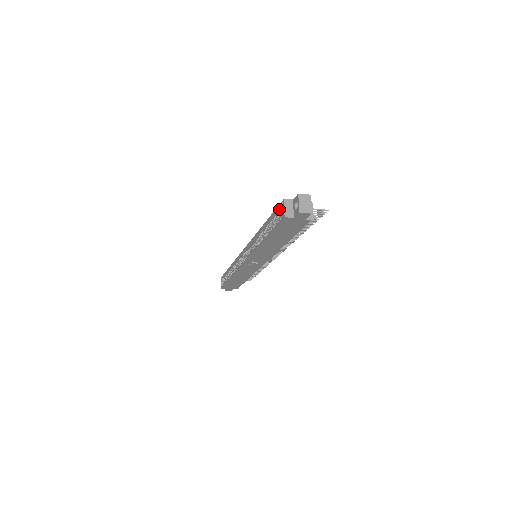
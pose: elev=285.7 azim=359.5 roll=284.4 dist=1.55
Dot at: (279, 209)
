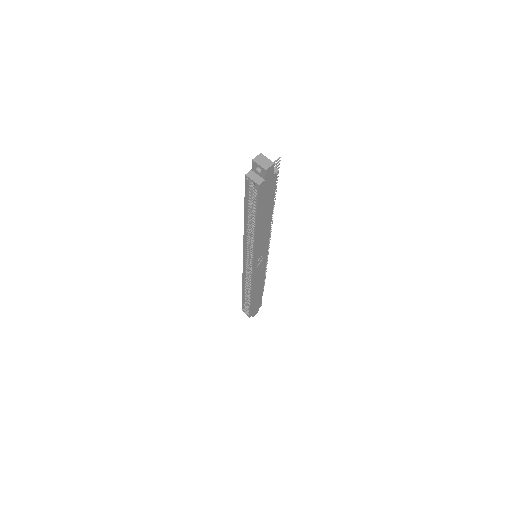
Dot at: (247, 189)
